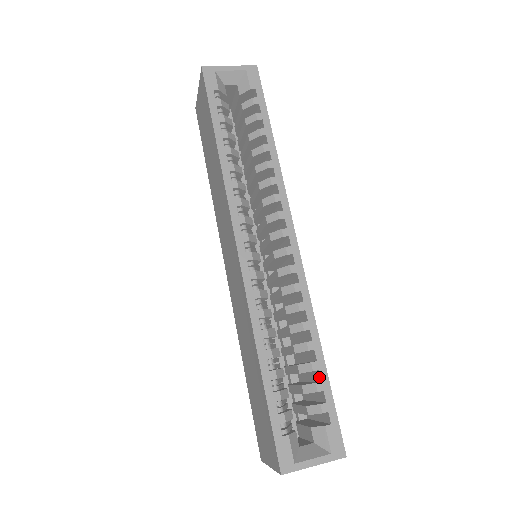
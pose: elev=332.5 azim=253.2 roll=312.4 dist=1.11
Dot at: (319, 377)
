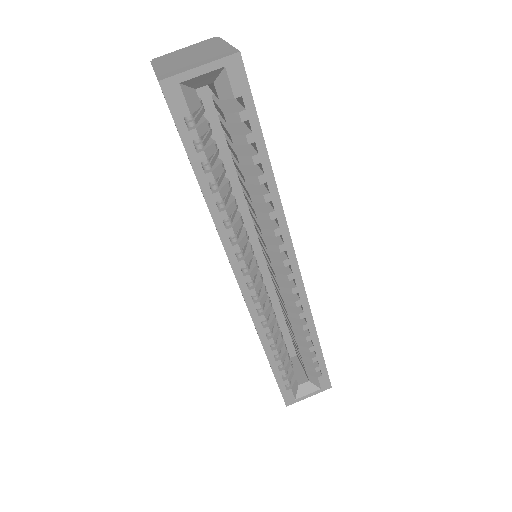
Dot at: (315, 352)
